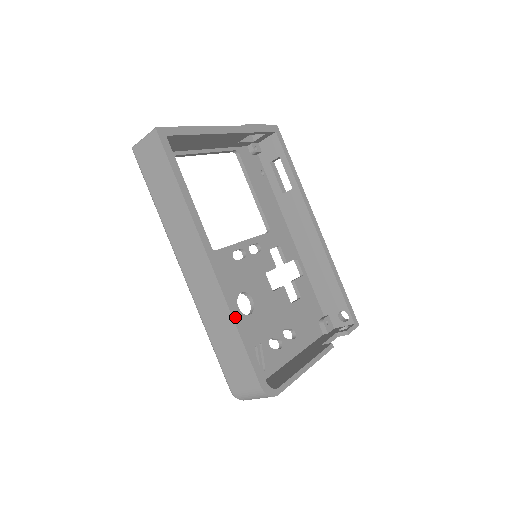
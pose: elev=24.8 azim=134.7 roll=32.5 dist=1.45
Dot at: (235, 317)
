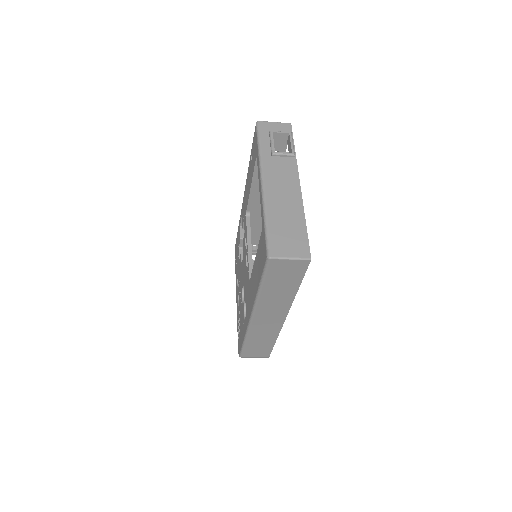
Dot at: (277, 336)
